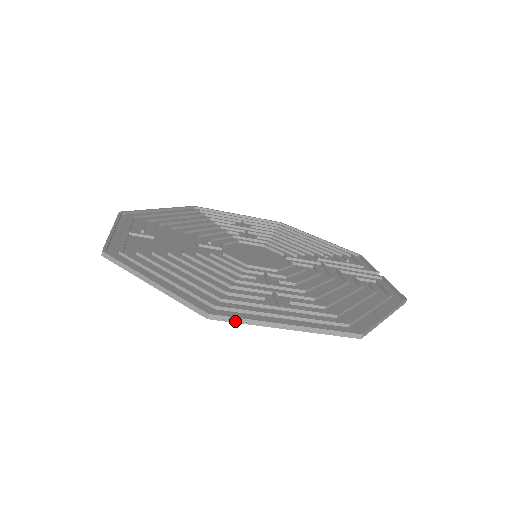
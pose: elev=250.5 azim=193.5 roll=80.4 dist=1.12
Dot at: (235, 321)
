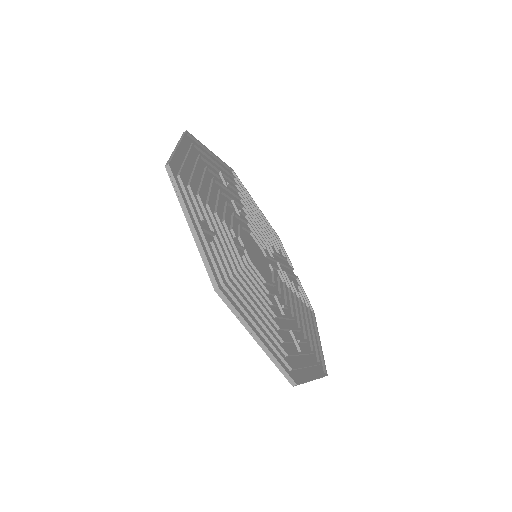
Dot at: occluded
